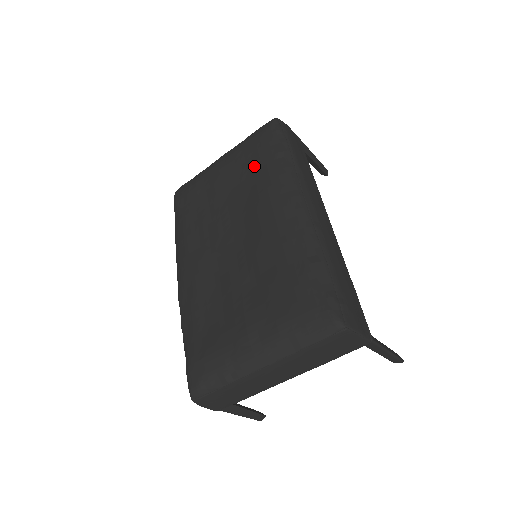
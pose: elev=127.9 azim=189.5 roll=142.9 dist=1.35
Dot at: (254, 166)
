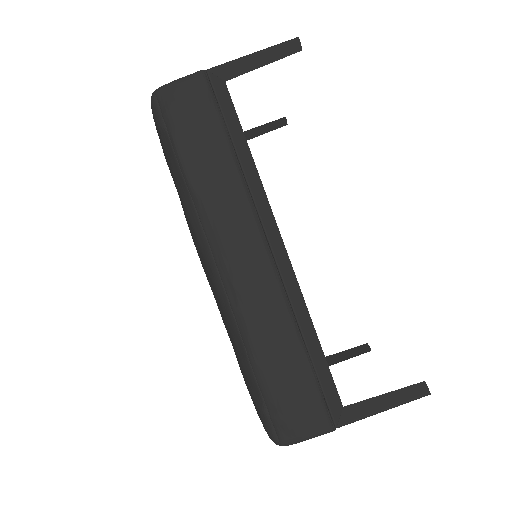
Dot at: occluded
